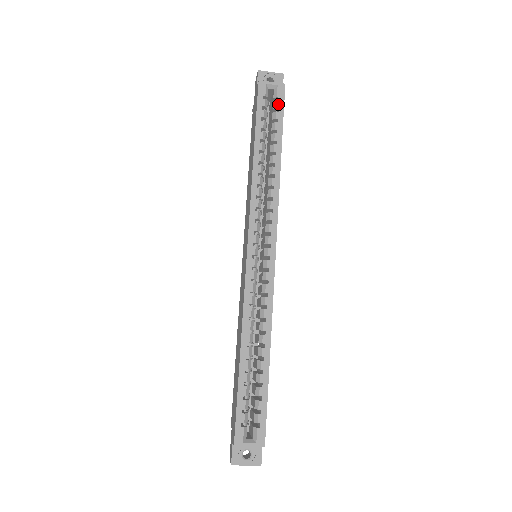
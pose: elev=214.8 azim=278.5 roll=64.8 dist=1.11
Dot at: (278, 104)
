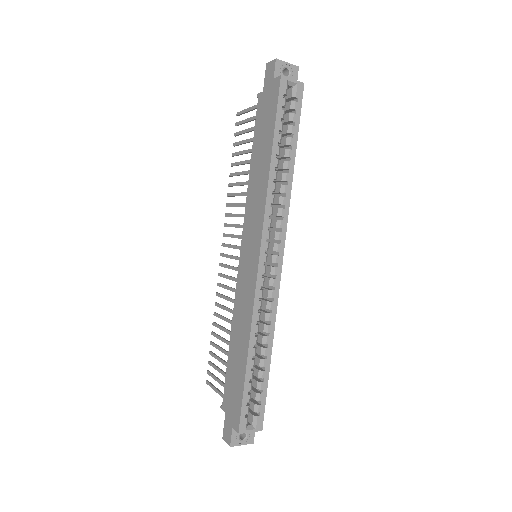
Dot at: (296, 105)
